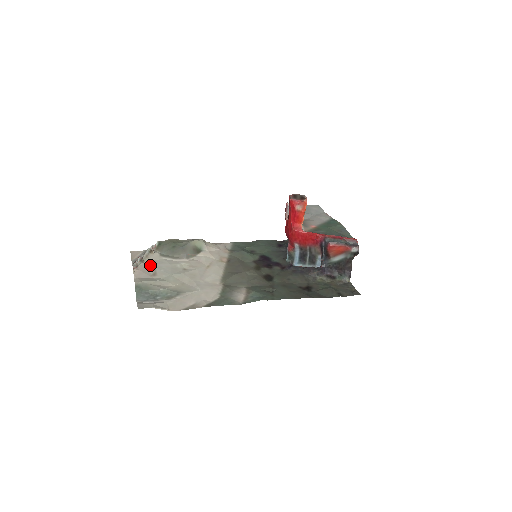
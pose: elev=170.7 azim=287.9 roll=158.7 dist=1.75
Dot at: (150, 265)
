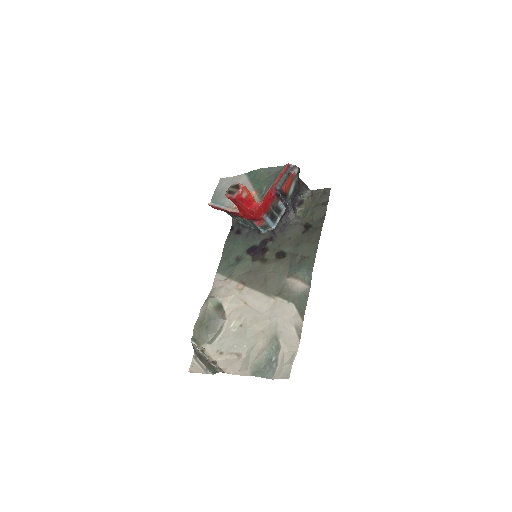
Dot at: (223, 356)
